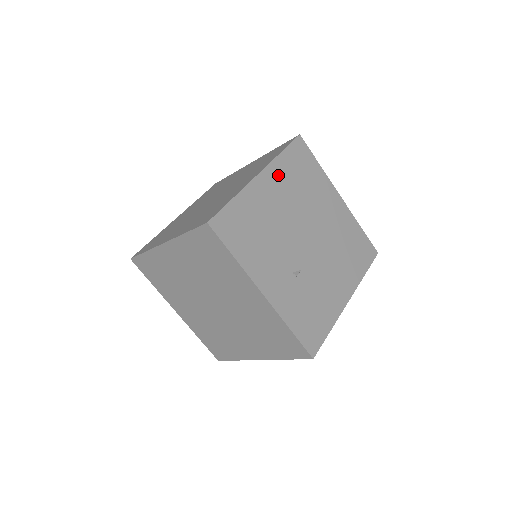
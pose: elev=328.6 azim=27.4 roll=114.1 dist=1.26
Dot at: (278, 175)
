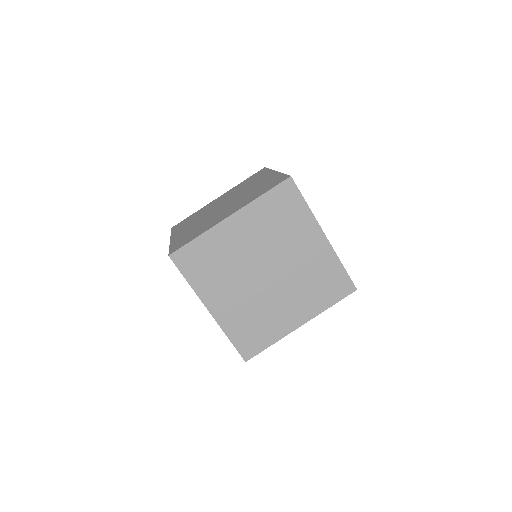
Dot at: occluded
